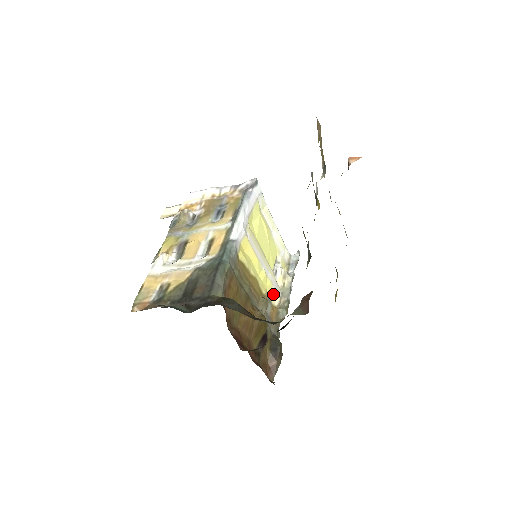
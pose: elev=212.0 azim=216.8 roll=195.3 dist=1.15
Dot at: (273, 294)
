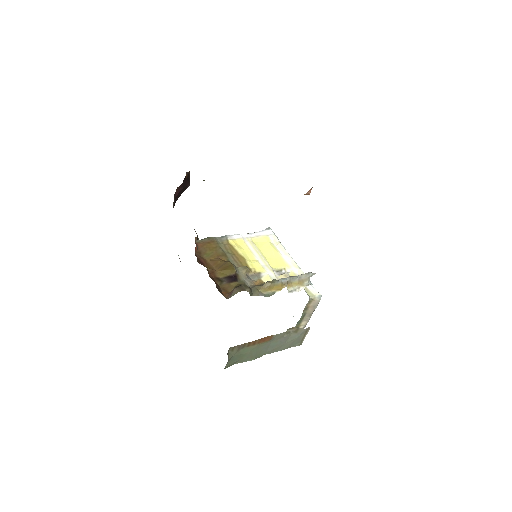
Dot at: (265, 276)
